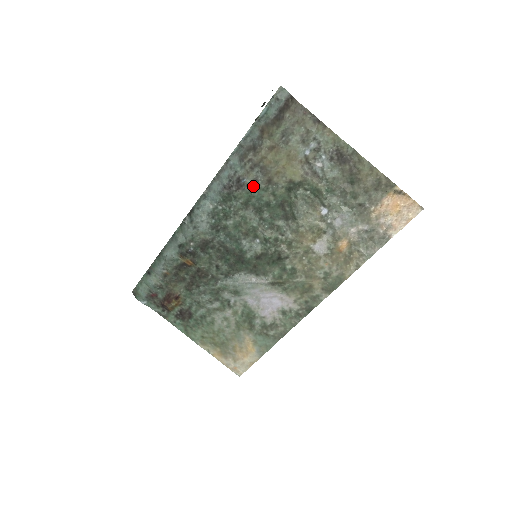
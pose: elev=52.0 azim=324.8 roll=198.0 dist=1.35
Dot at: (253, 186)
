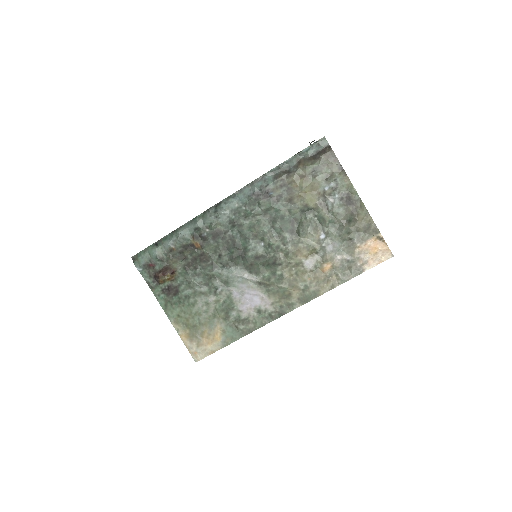
Dot at: (276, 200)
